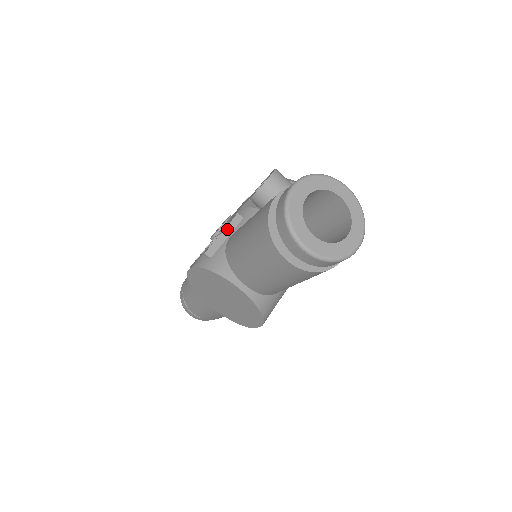
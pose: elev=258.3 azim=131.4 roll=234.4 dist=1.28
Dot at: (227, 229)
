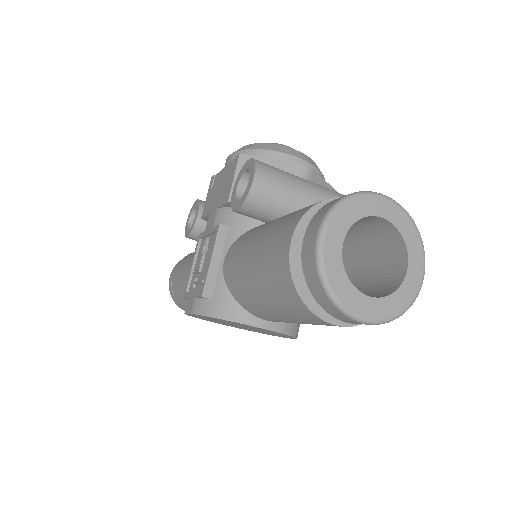
Dot at: (215, 252)
